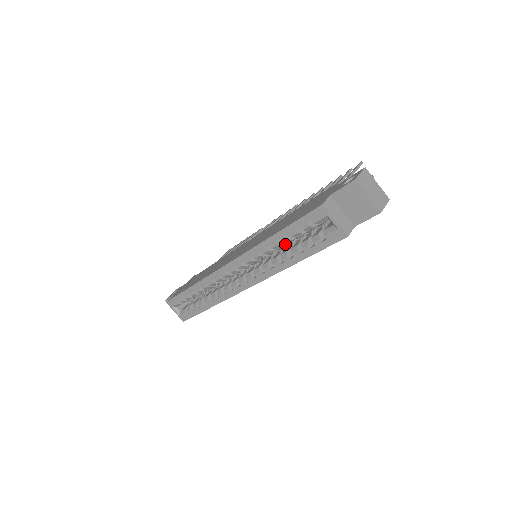
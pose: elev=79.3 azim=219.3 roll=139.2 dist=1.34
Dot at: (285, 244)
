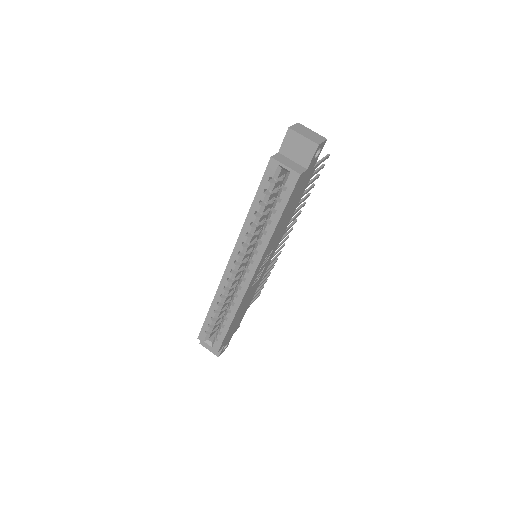
Dot at: occluded
